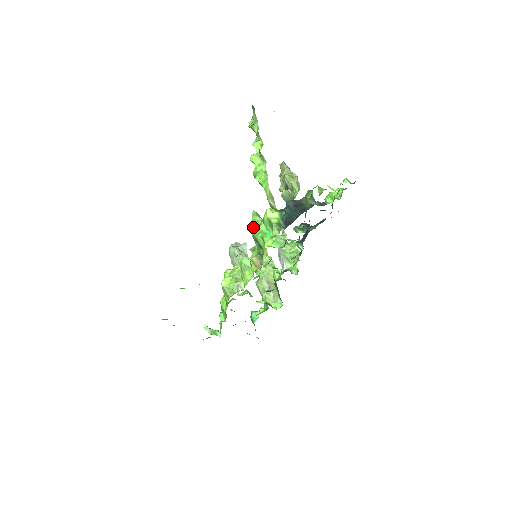
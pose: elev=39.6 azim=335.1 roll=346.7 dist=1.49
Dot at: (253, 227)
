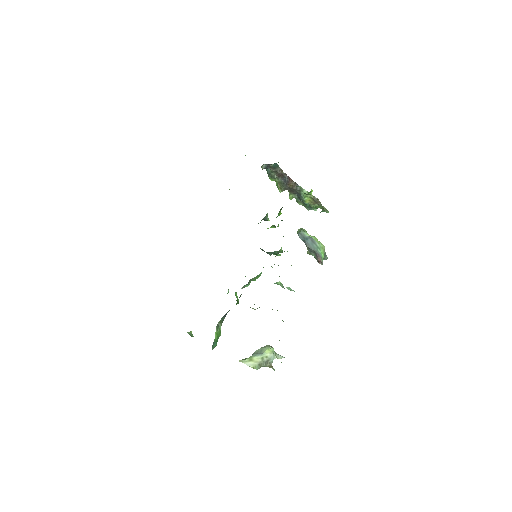
Dot at: occluded
